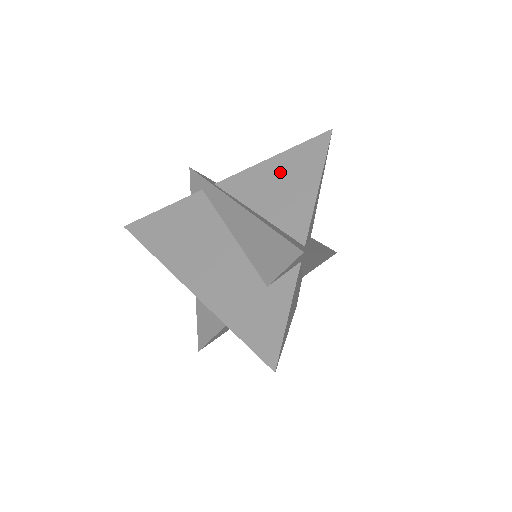
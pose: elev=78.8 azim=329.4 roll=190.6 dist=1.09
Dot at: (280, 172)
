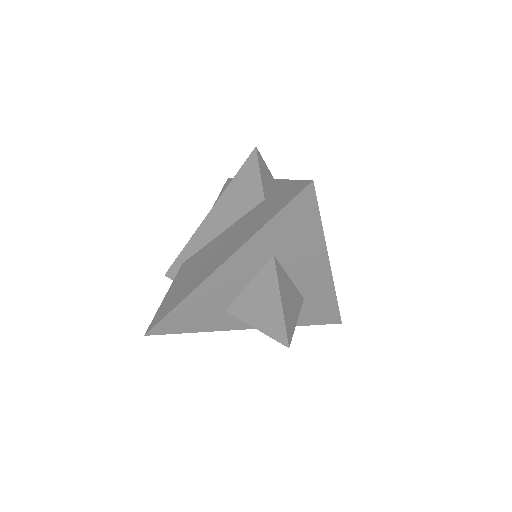
Dot at: occluded
